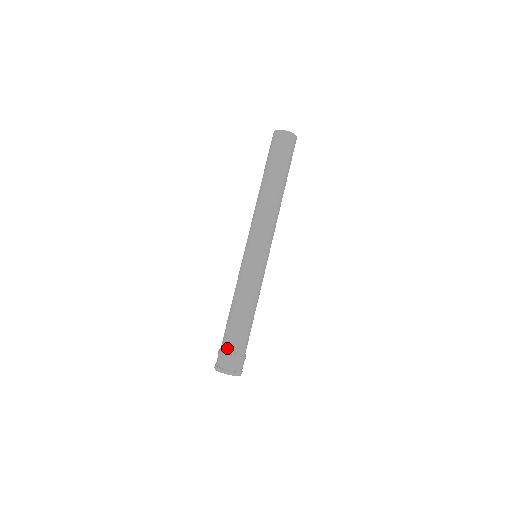
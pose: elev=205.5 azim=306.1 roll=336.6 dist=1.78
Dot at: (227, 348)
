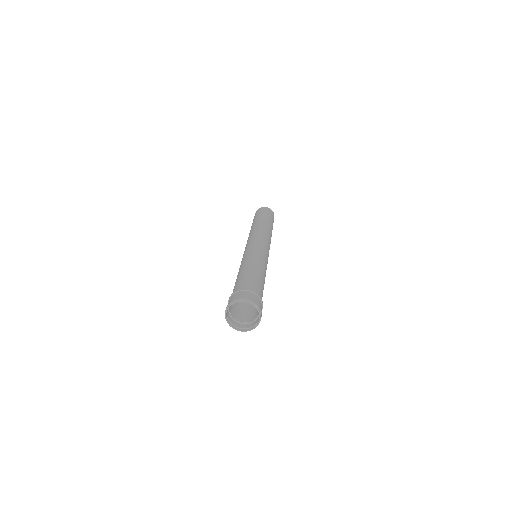
Dot at: (251, 288)
